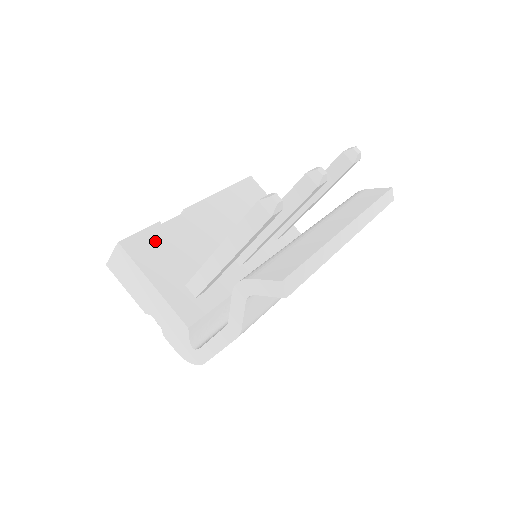
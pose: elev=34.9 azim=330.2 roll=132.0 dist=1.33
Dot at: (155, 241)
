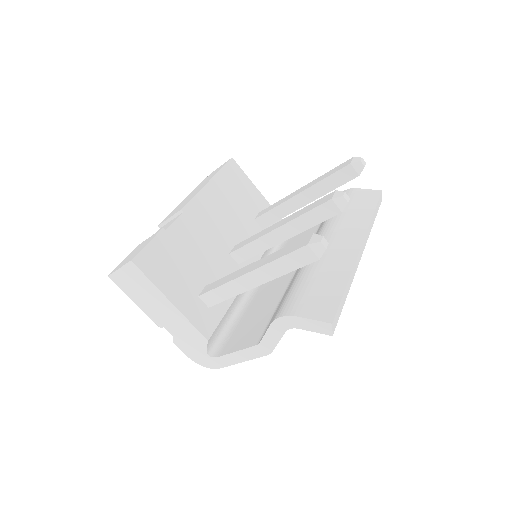
Dot at: (164, 252)
